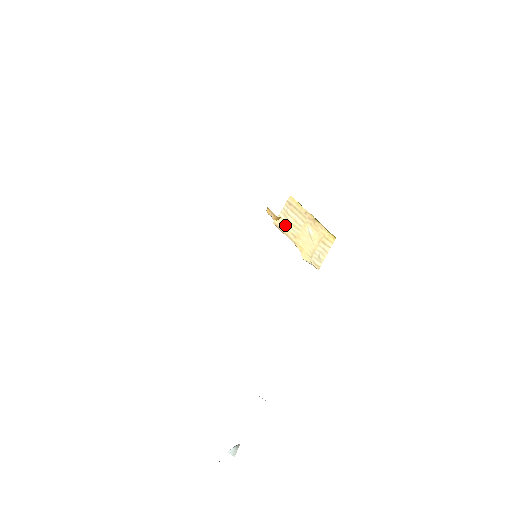
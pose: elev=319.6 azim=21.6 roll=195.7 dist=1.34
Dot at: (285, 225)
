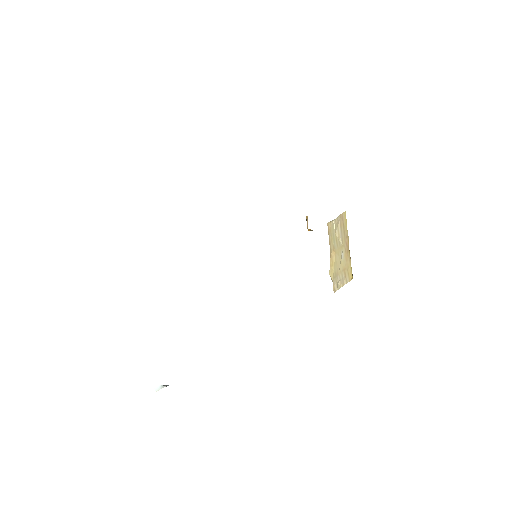
Dot at: (332, 233)
